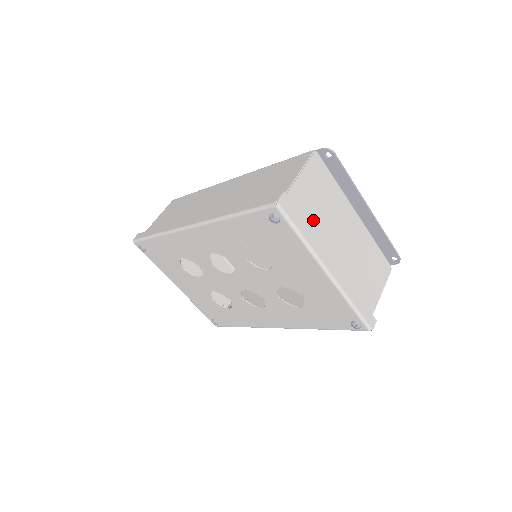
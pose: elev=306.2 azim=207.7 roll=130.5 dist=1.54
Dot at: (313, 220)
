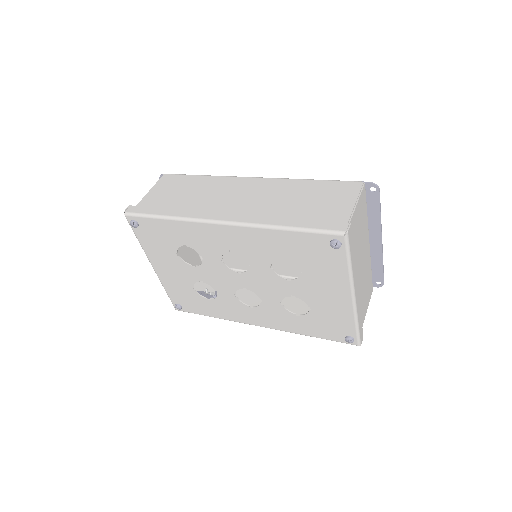
Dot at: (354, 248)
